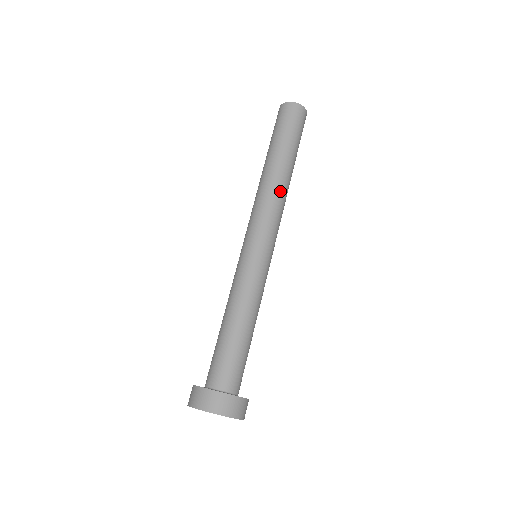
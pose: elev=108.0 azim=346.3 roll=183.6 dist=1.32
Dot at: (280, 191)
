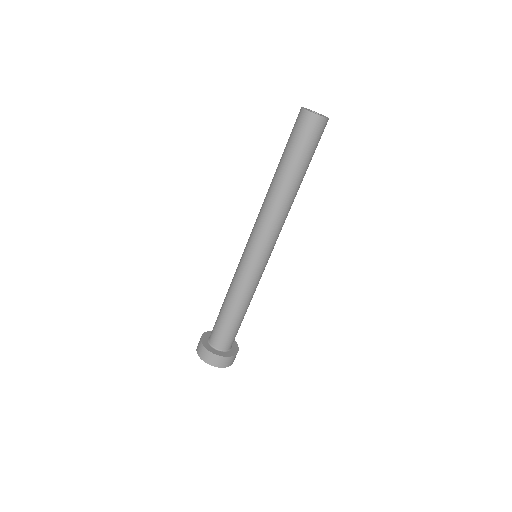
Dot at: occluded
